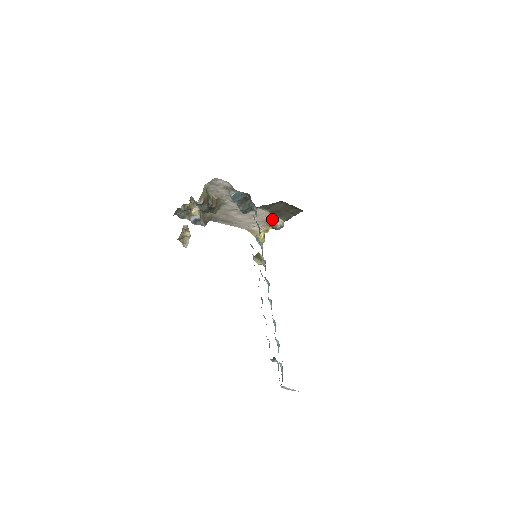
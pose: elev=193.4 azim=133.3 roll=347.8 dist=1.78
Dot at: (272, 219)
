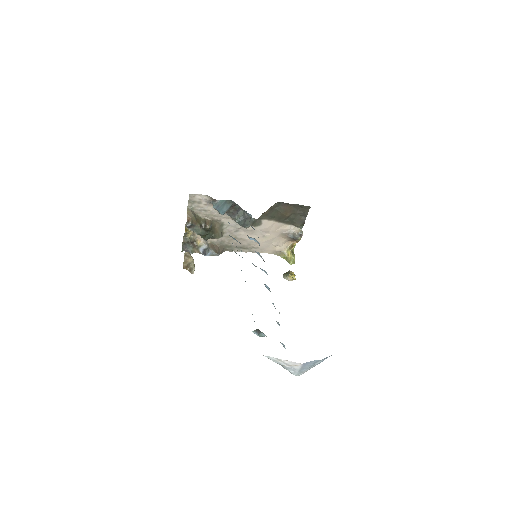
Dot at: (287, 230)
